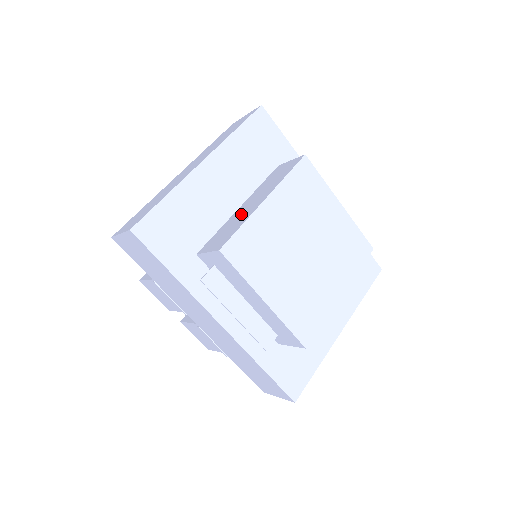
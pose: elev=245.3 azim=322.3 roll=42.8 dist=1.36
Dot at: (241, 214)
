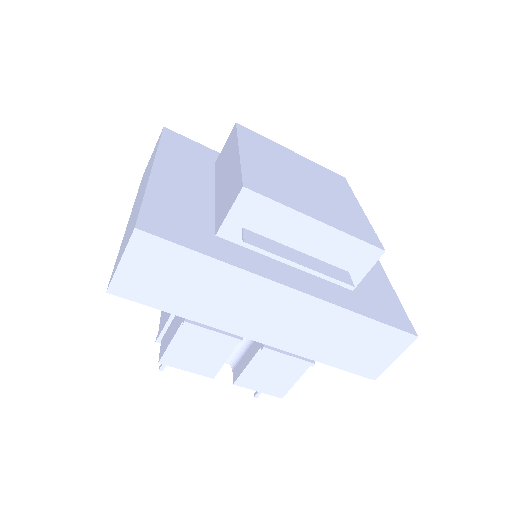
Dot at: (226, 181)
